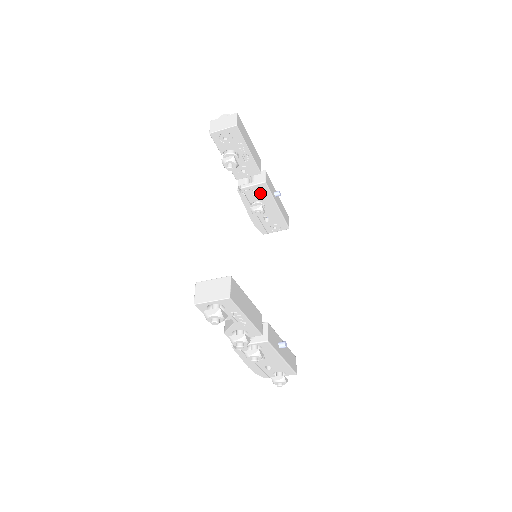
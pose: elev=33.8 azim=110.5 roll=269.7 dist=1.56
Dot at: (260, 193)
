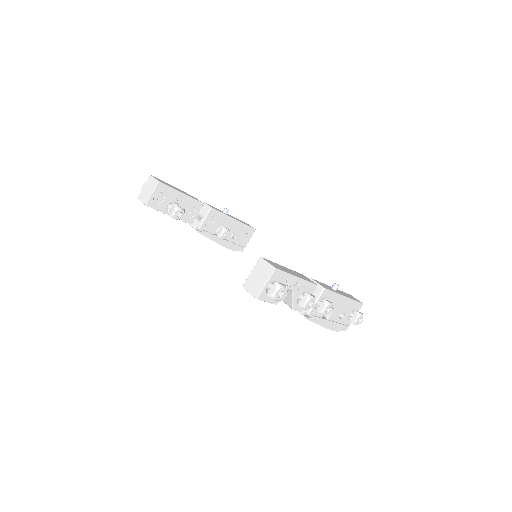
Dot at: (214, 220)
